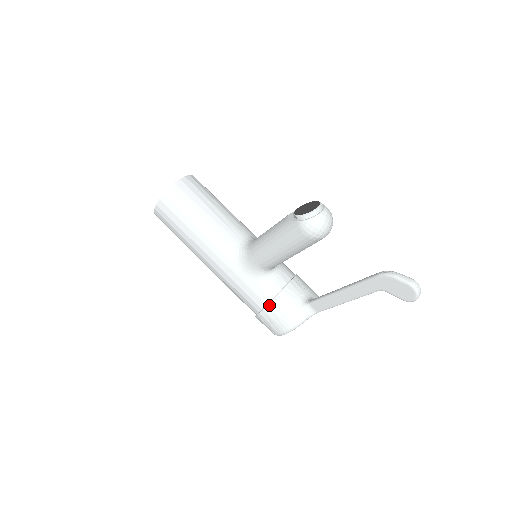
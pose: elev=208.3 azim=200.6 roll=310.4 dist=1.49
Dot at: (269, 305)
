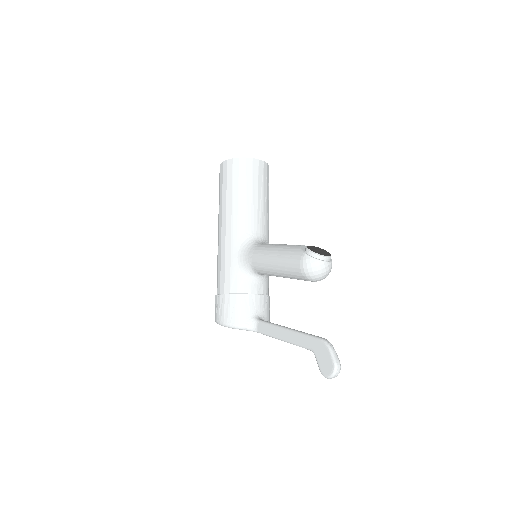
Dot at: (232, 295)
